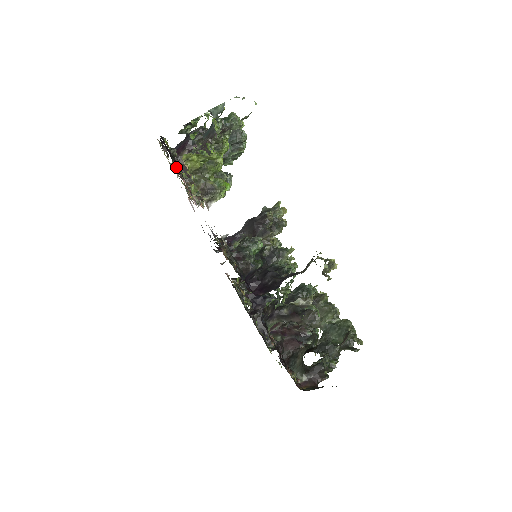
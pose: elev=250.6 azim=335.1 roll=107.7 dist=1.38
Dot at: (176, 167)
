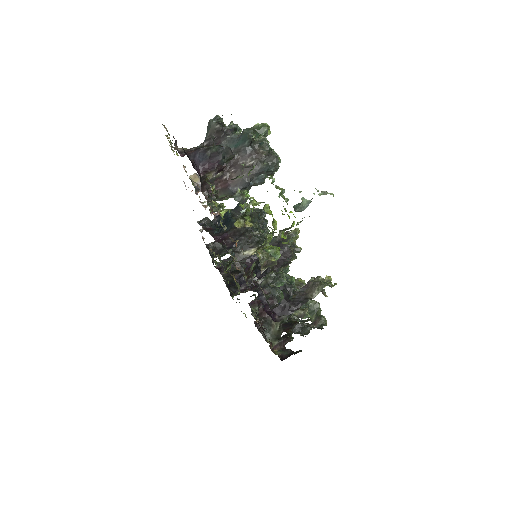
Dot at: (201, 186)
